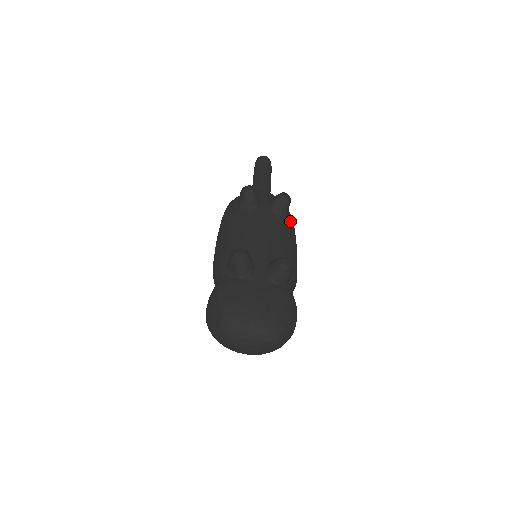
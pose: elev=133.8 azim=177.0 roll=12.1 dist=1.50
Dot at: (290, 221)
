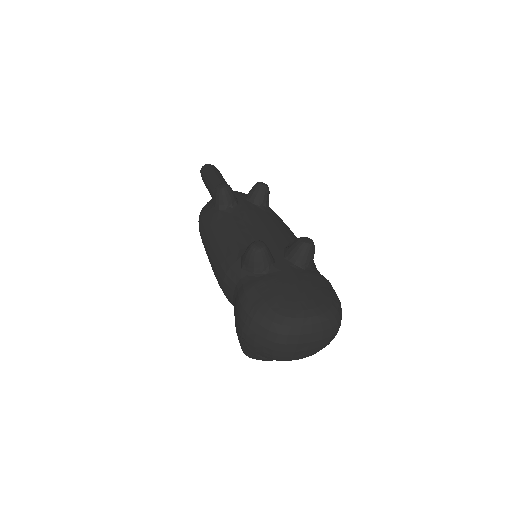
Dot at: occluded
